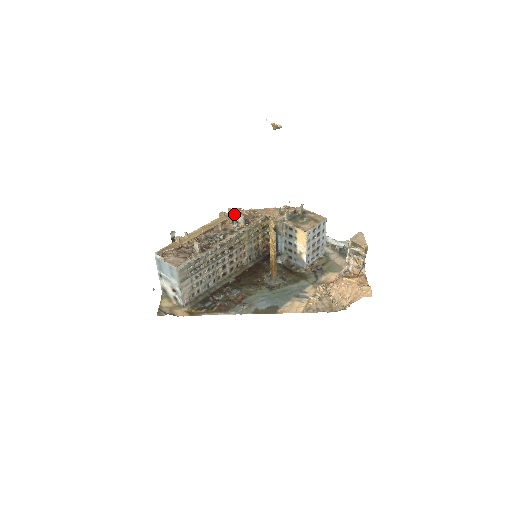
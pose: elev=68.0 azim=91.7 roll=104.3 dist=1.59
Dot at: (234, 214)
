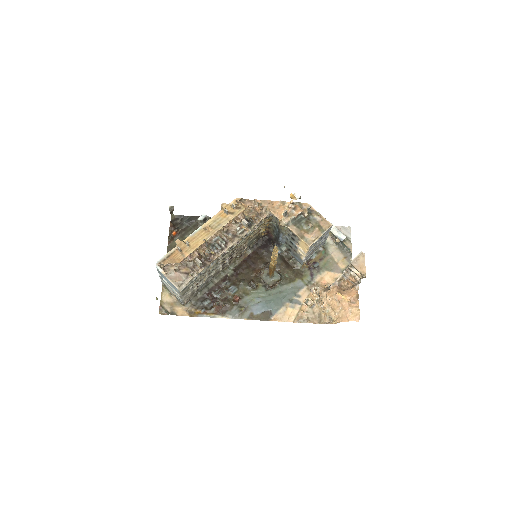
Dot at: (238, 214)
